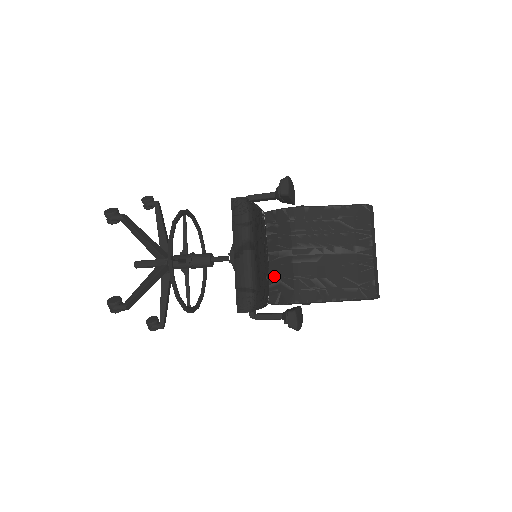
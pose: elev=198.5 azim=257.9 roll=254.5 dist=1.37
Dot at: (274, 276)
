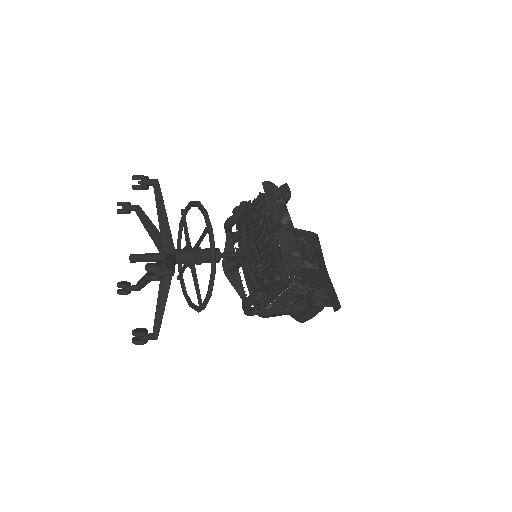
Dot at: occluded
